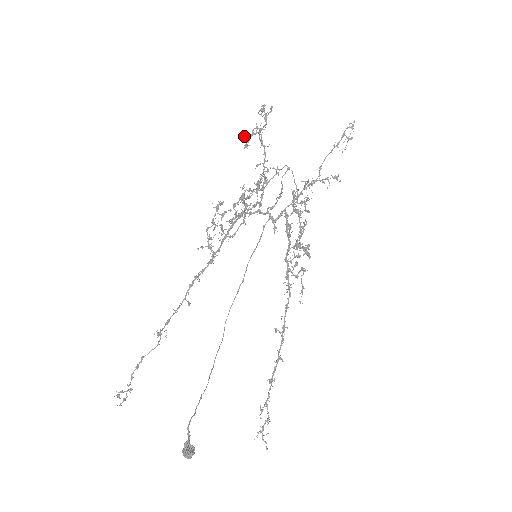
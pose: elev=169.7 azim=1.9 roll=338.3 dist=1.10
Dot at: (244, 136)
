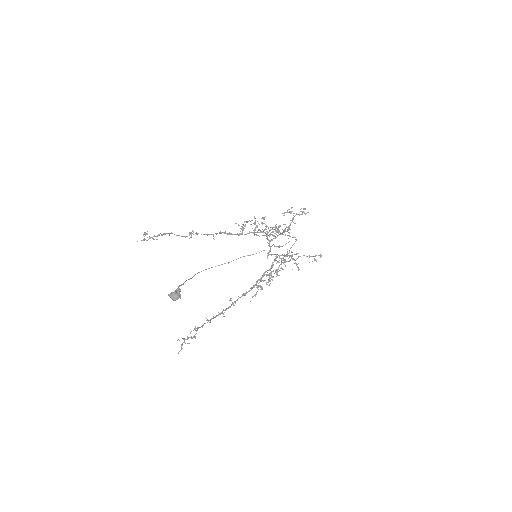
Dot at: (289, 209)
